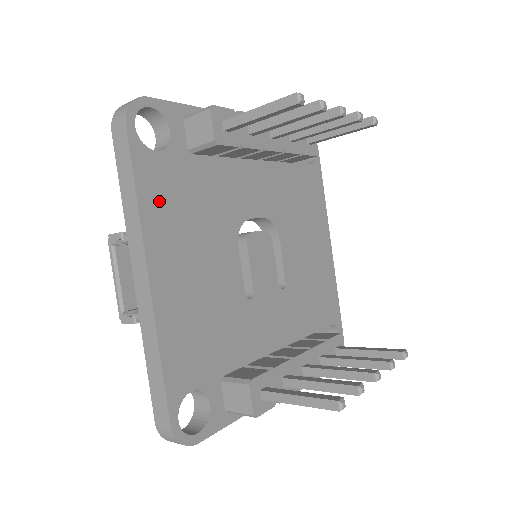
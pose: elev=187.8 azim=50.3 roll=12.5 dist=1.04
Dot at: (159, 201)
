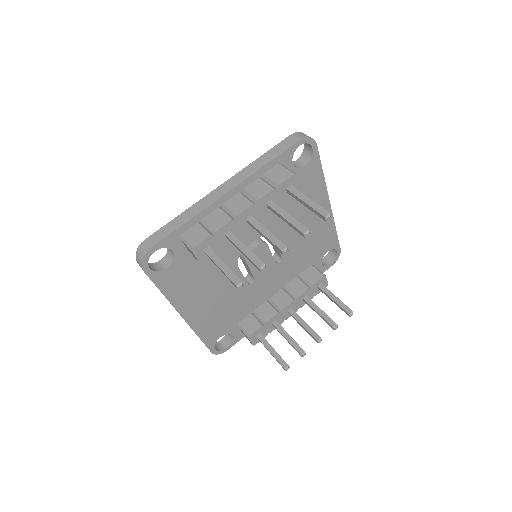
Dot at: (177, 288)
